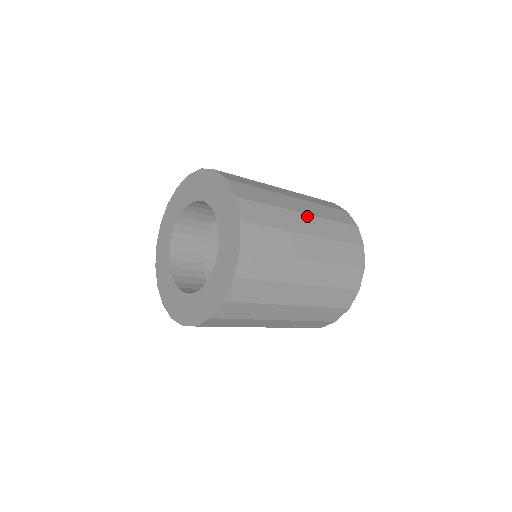
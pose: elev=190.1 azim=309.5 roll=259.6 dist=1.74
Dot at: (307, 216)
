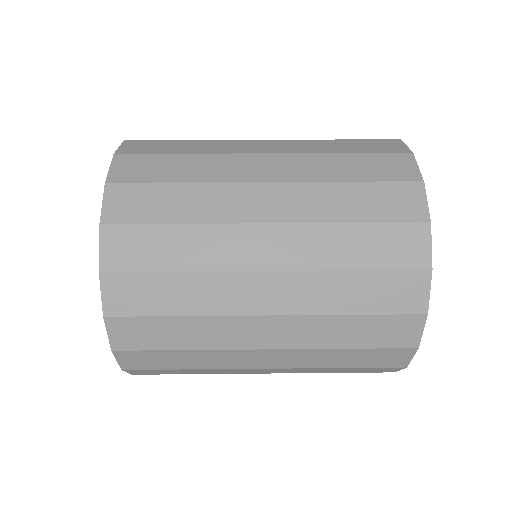
Dot at: (270, 369)
